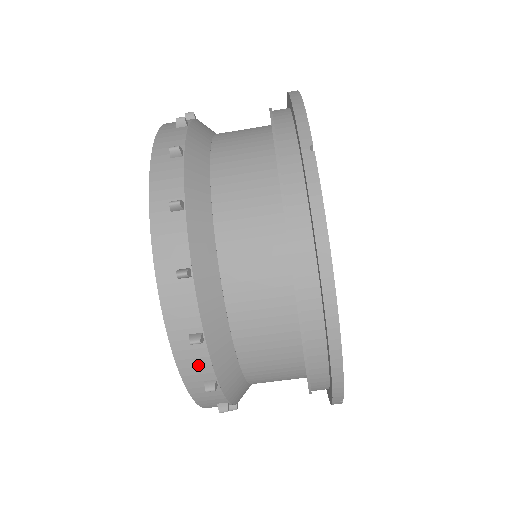
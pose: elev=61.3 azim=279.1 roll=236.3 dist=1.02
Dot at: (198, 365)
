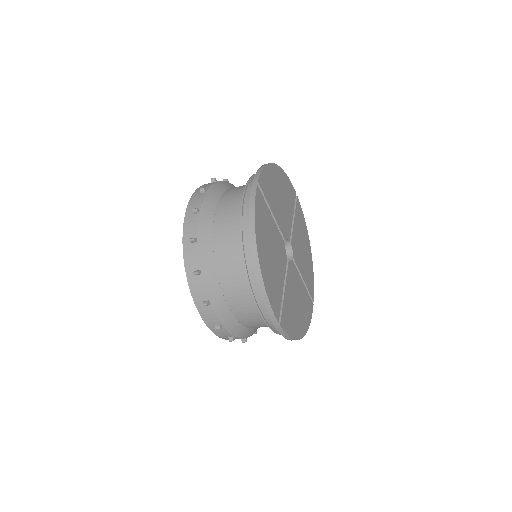
Dot at: (199, 289)
